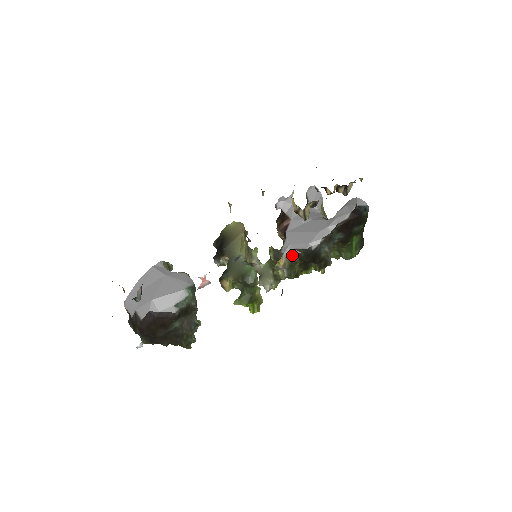
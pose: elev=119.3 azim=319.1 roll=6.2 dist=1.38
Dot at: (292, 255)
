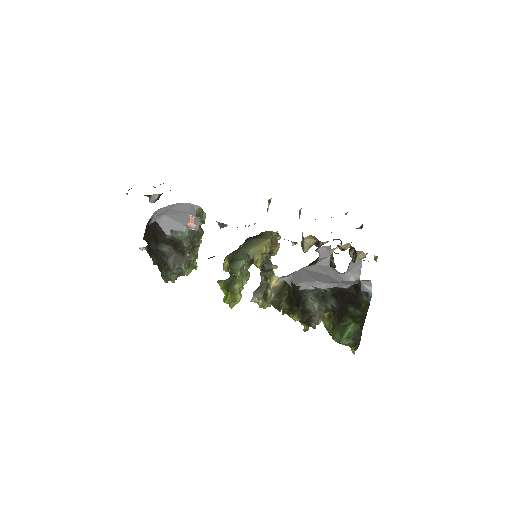
Dot at: (286, 285)
